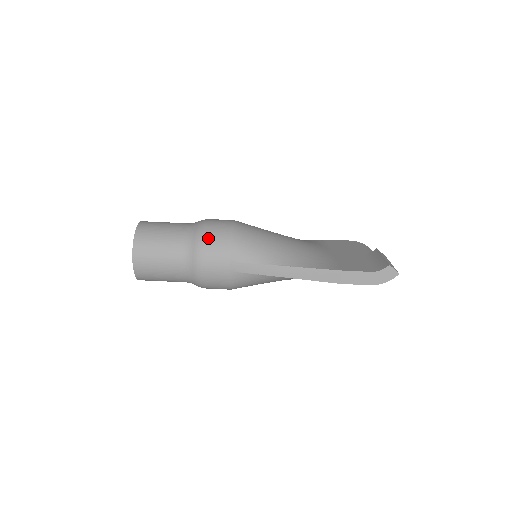
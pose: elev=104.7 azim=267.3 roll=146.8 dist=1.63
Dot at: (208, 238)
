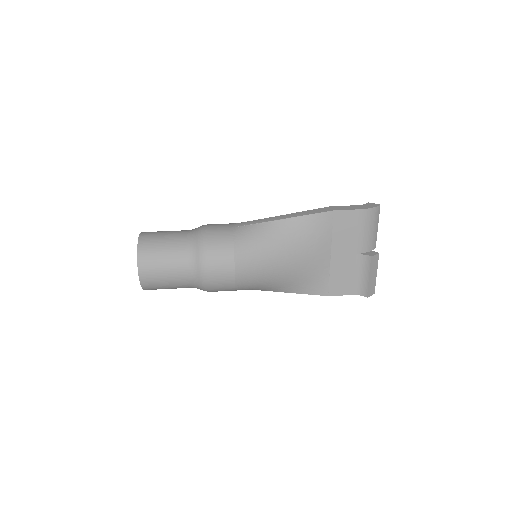
Dot at: occluded
